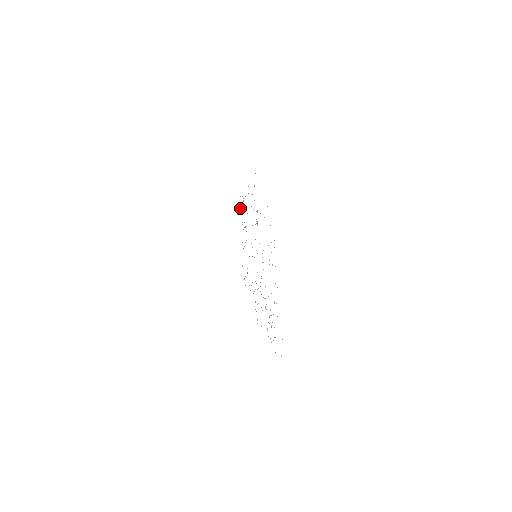
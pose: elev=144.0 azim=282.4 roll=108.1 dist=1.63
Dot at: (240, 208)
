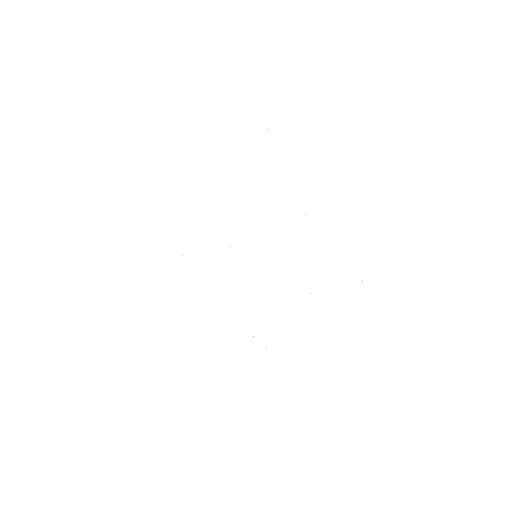
Dot at: occluded
